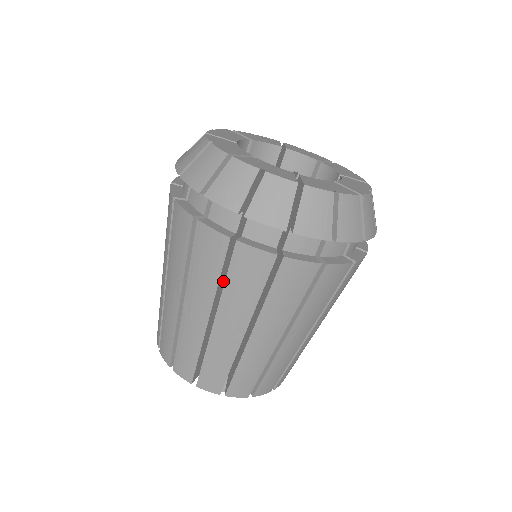
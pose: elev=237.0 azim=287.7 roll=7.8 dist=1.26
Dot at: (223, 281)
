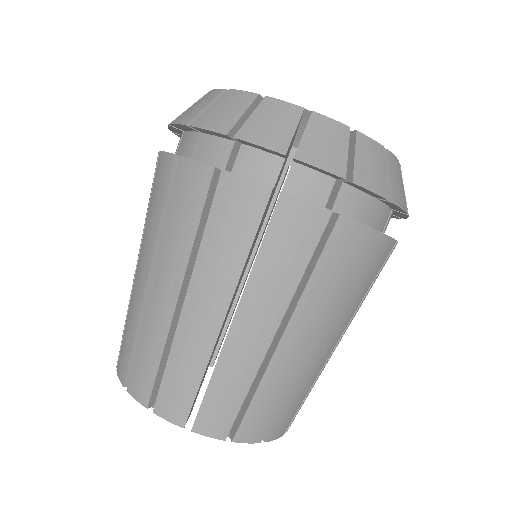
Dot at: (246, 261)
